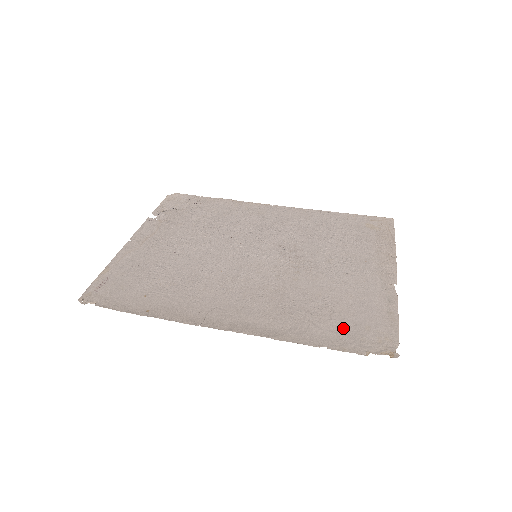
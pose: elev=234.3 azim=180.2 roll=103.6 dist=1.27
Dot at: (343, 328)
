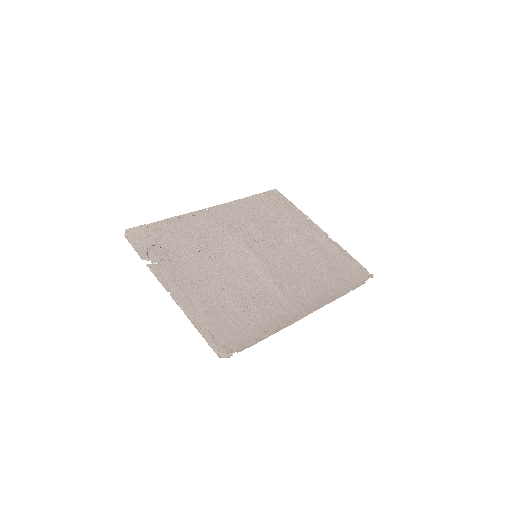
Dot at: (343, 275)
